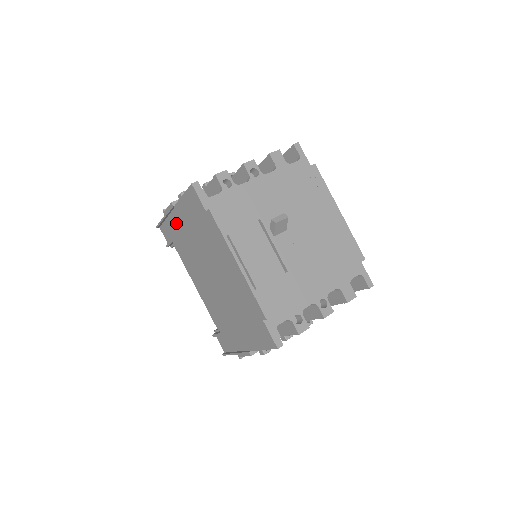
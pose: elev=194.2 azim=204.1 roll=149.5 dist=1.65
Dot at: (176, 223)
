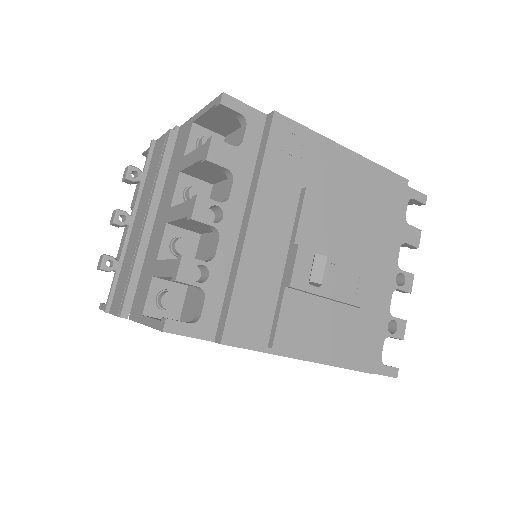
Dot at: occluded
